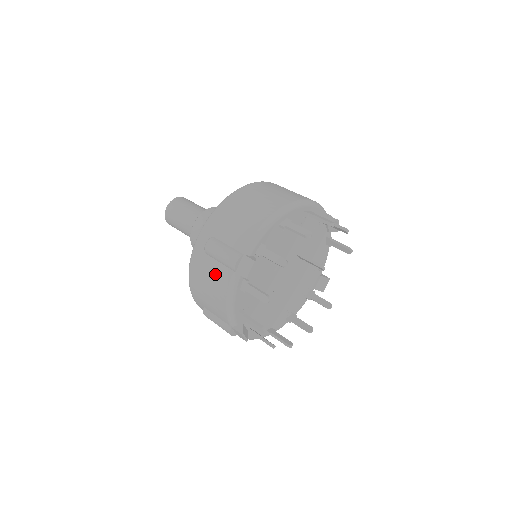
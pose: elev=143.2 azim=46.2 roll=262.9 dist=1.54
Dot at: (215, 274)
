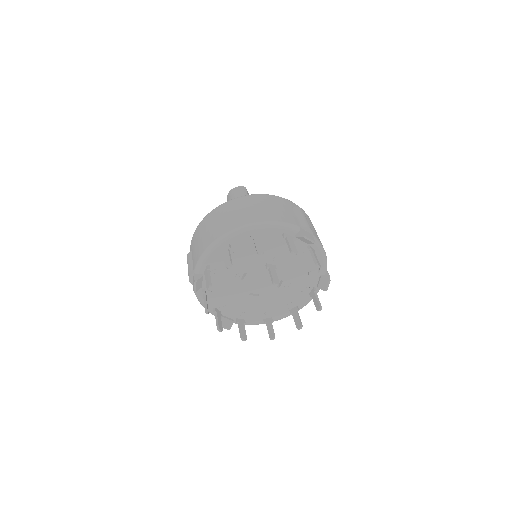
Dot at: occluded
